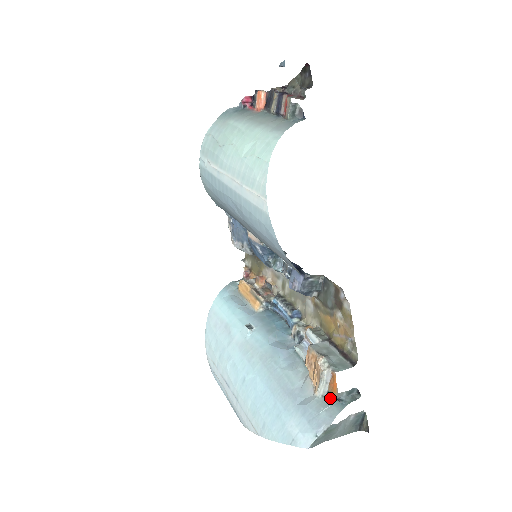
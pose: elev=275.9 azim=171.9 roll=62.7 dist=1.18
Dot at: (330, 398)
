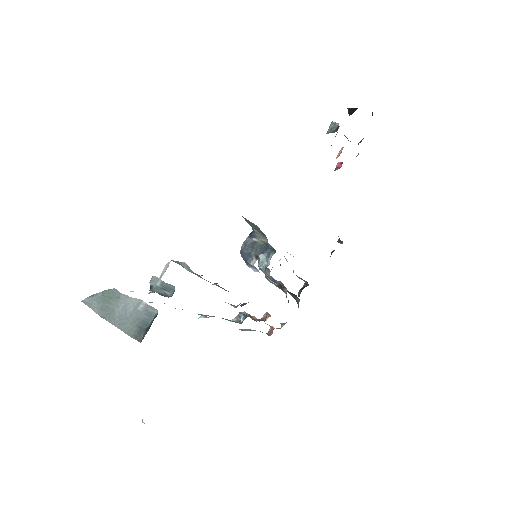
Dot at: (150, 292)
